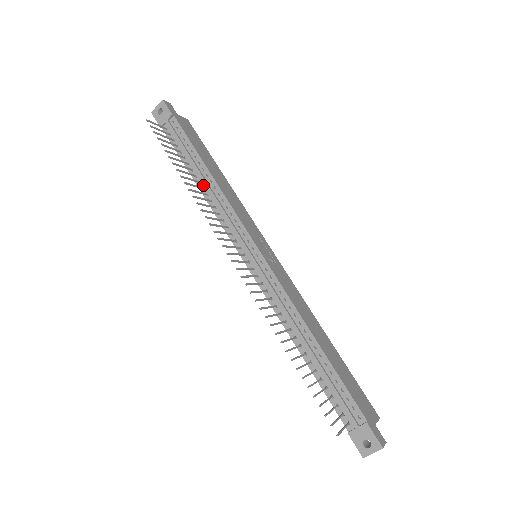
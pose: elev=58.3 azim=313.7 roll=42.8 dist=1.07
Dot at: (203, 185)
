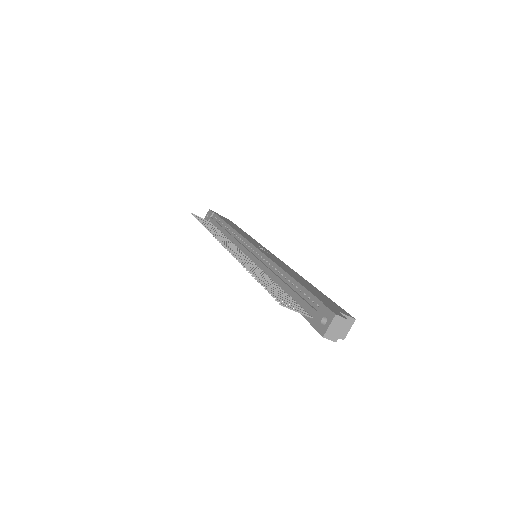
Dot at: (225, 235)
